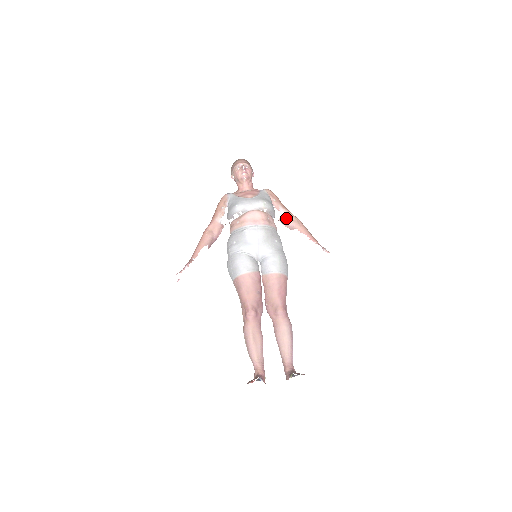
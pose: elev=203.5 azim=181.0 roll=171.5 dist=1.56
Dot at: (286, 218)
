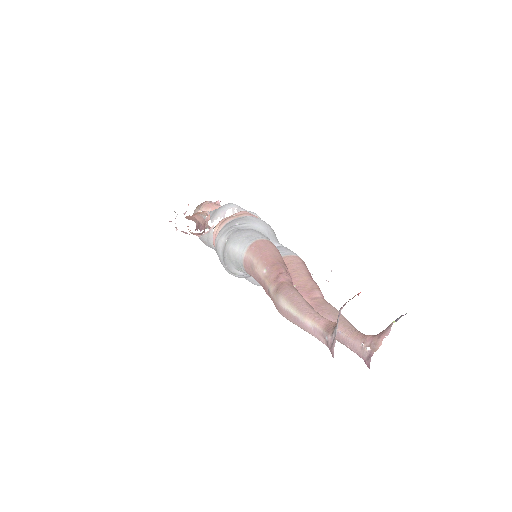
Dot at: occluded
